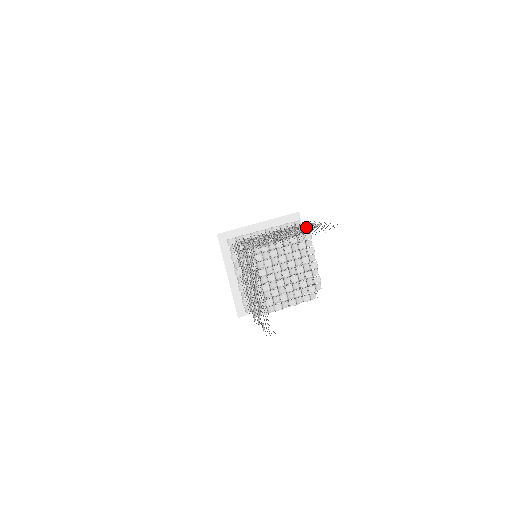
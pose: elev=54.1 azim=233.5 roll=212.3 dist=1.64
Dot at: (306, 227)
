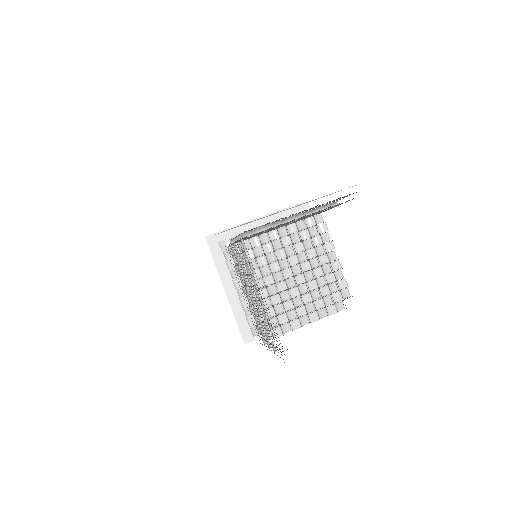
Dot at: occluded
